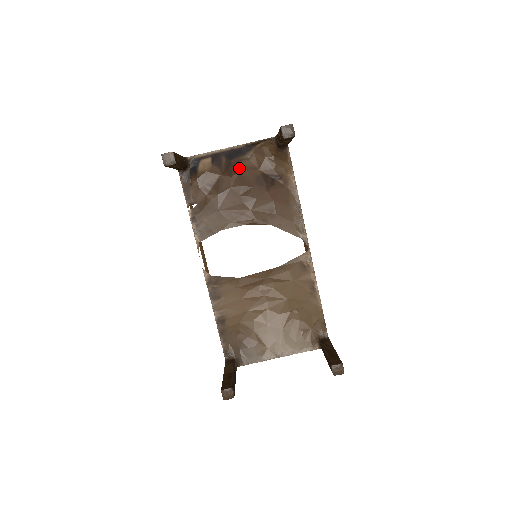
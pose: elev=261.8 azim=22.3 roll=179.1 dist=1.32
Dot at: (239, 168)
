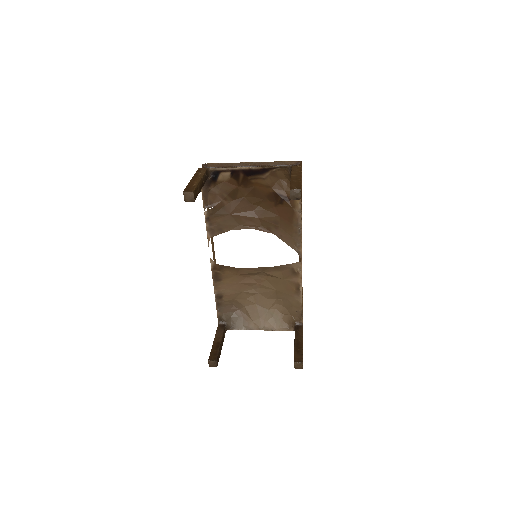
Dot at: (254, 184)
